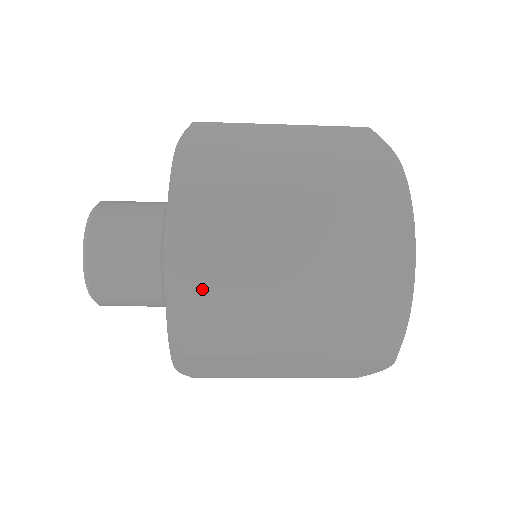
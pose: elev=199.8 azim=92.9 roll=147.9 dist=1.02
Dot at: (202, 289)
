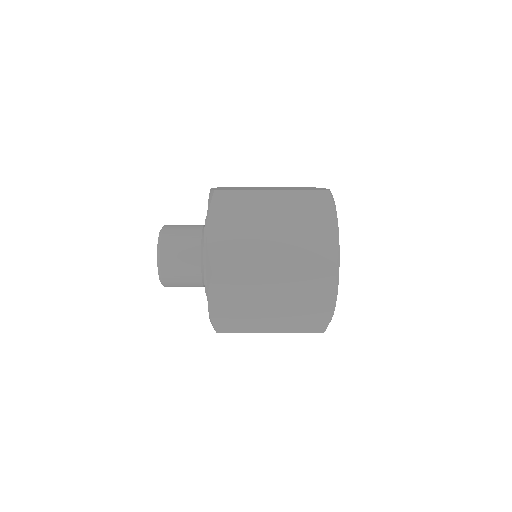
Dot at: (226, 237)
